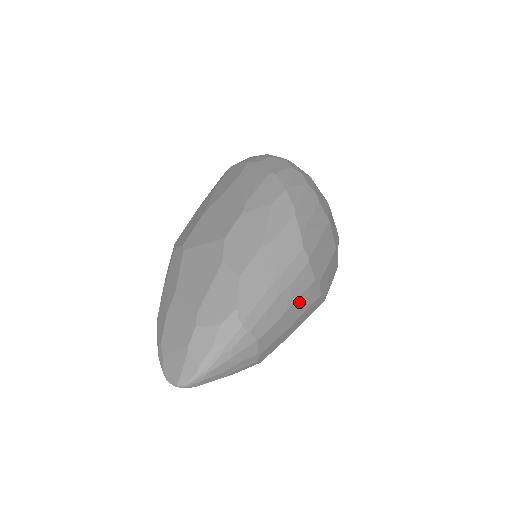
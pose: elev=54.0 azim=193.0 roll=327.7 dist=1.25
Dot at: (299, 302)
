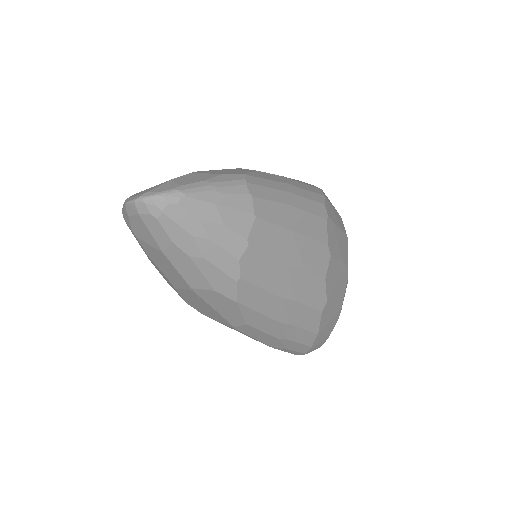
Dot at: (306, 244)
